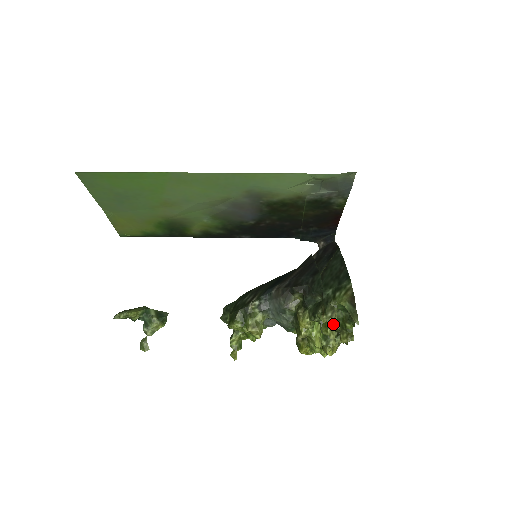
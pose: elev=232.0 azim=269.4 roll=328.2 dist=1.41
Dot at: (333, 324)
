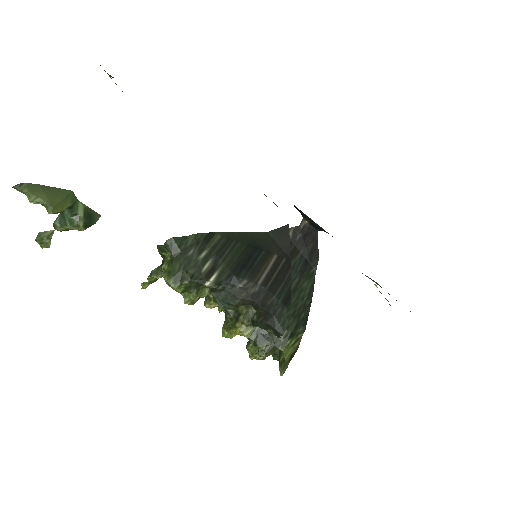
Dot at: occluded
